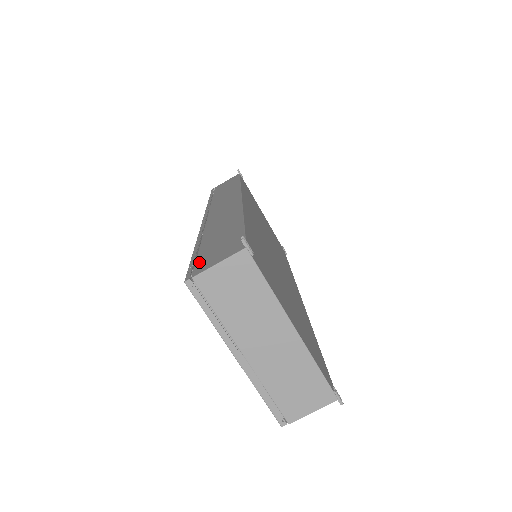
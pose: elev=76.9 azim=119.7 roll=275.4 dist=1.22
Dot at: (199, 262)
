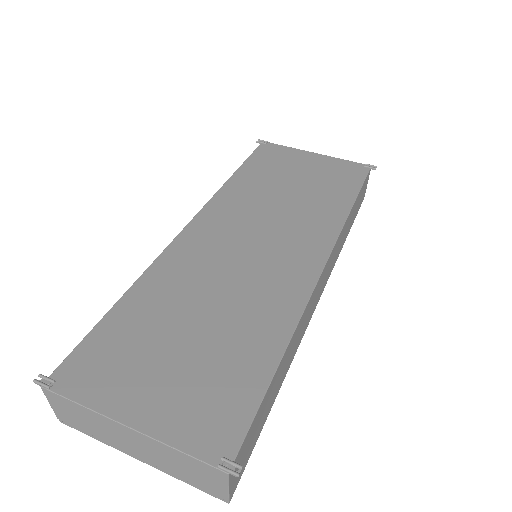
Dot at: occluded
